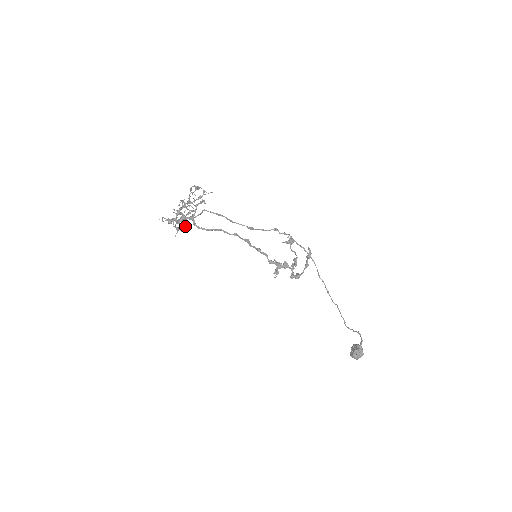
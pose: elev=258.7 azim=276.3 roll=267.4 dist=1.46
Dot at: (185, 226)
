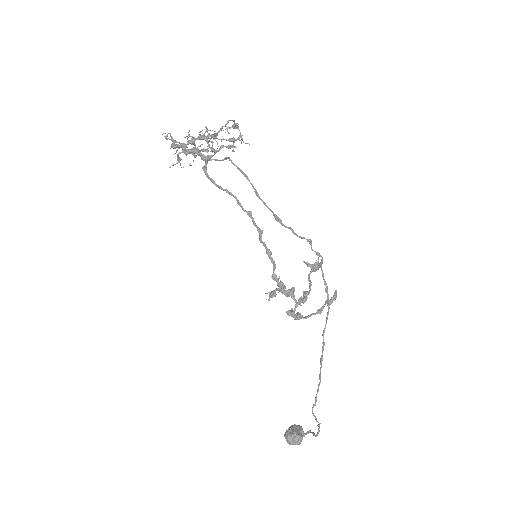
Dot at: occluded
